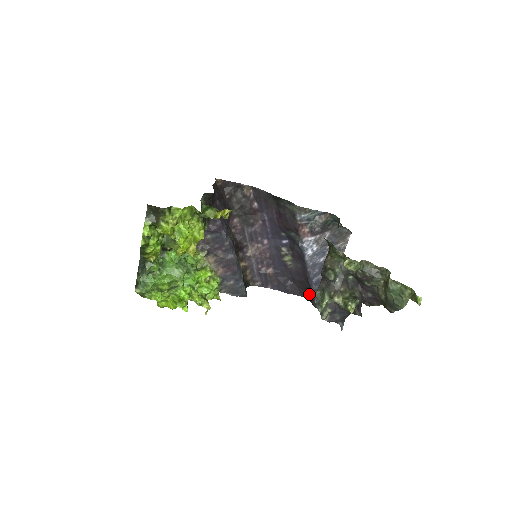
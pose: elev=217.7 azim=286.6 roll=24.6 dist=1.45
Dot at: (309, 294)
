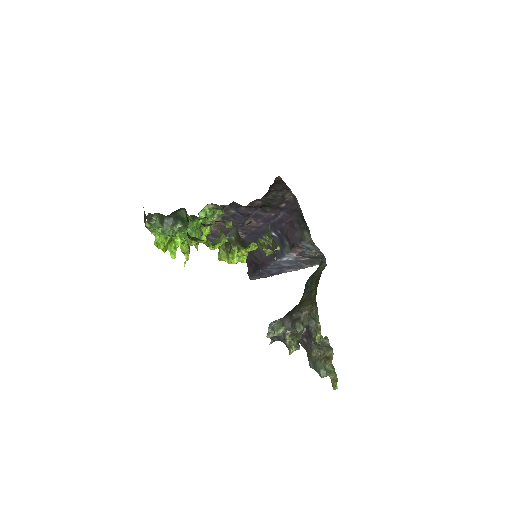
Dot at: (252, 264)
